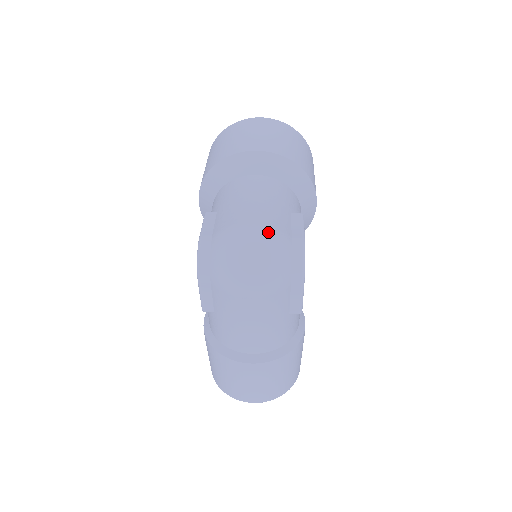
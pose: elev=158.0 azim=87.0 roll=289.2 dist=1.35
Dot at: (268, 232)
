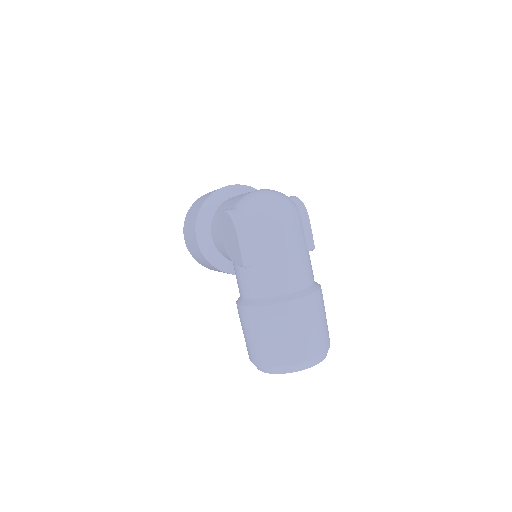
Dot at: (272, 190)
